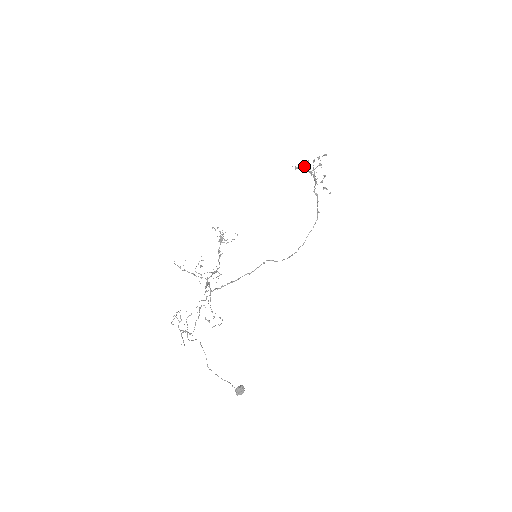
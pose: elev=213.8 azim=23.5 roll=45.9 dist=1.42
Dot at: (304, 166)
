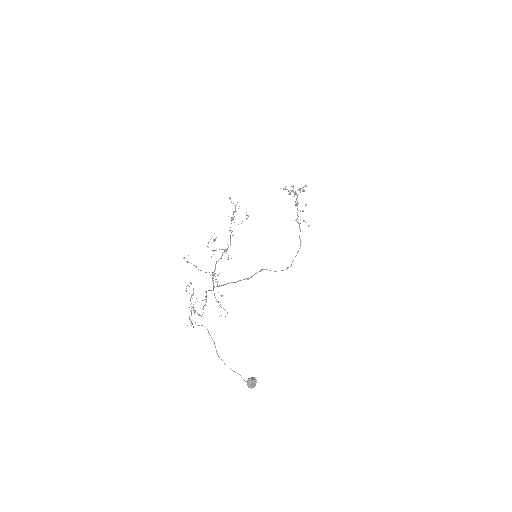
Dot at: (288, 194)
